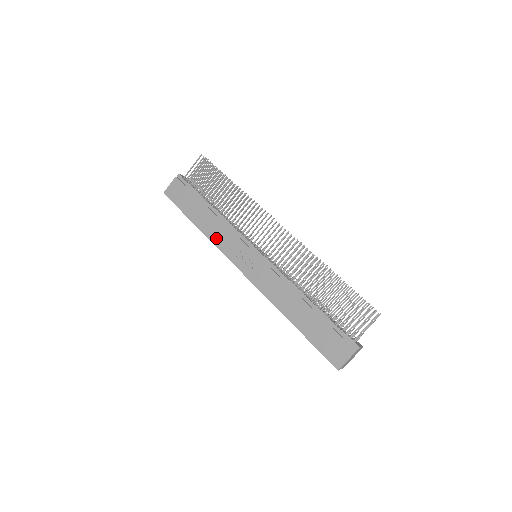
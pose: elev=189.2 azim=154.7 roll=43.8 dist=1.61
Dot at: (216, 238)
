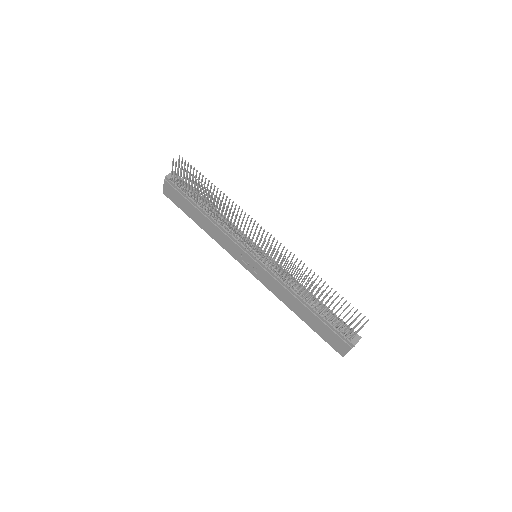
Dot at: (219, 240)
